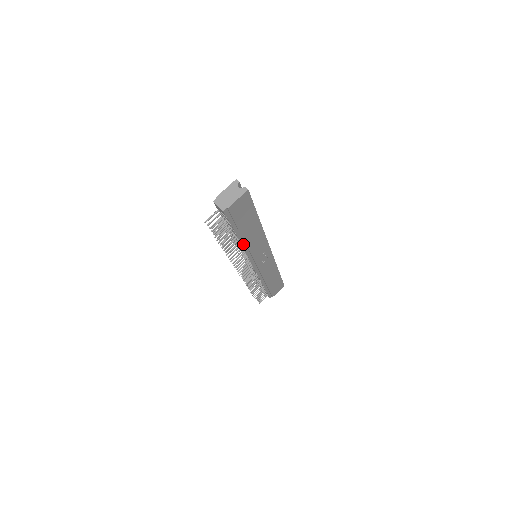
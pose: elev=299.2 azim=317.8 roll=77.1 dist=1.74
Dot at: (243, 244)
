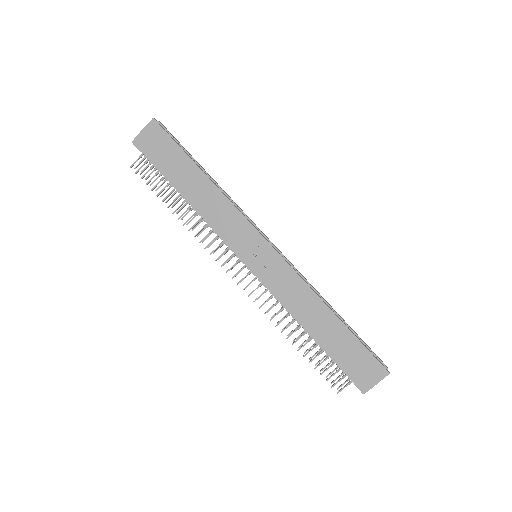
Dot at: (196, 208)
